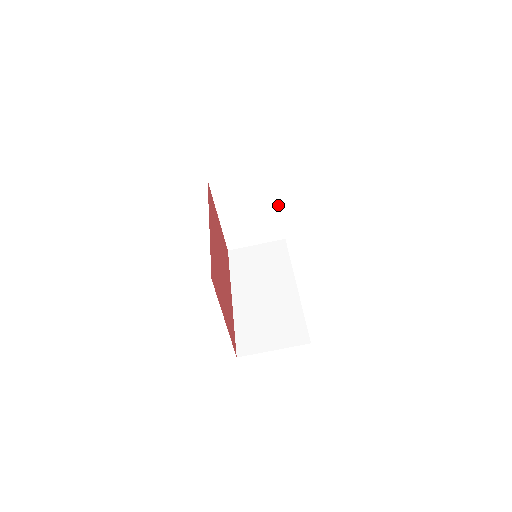
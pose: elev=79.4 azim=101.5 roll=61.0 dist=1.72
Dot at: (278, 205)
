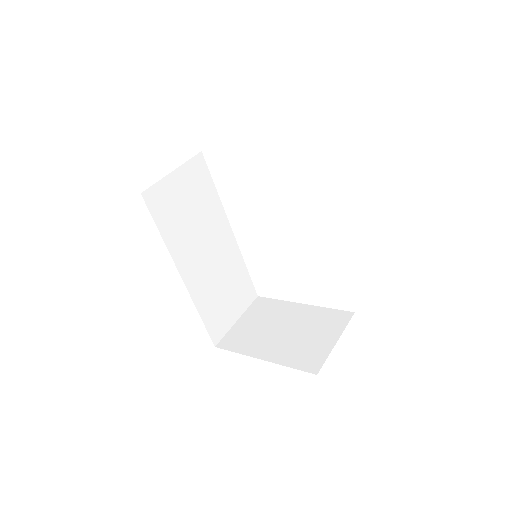
Dot at: (301, 305)
